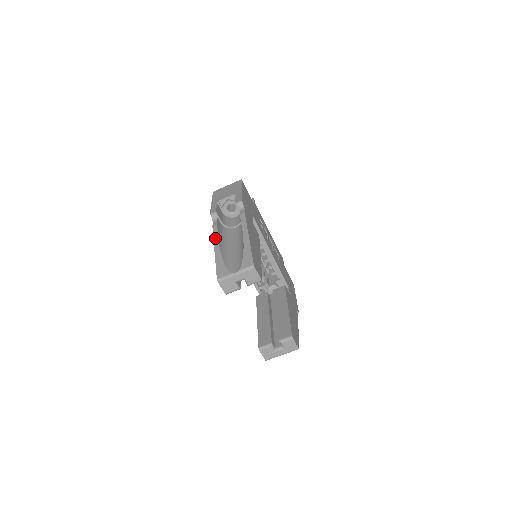
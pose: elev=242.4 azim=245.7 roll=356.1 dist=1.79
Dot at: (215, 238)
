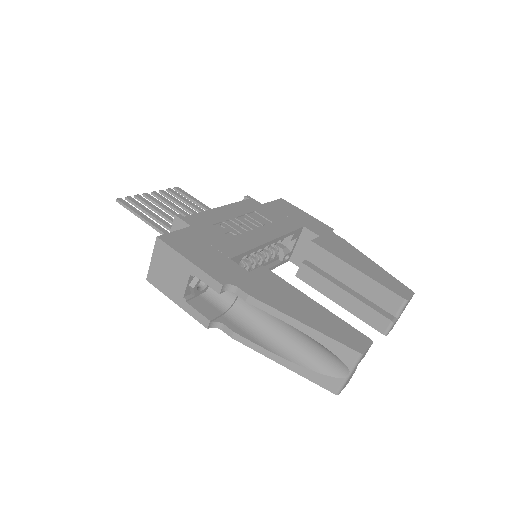
Dot at: (258, 351)
